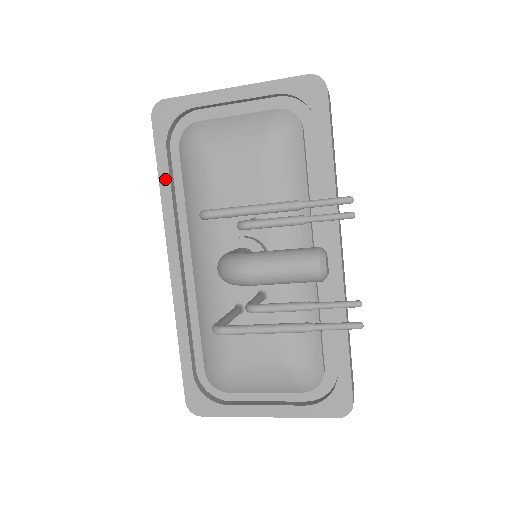
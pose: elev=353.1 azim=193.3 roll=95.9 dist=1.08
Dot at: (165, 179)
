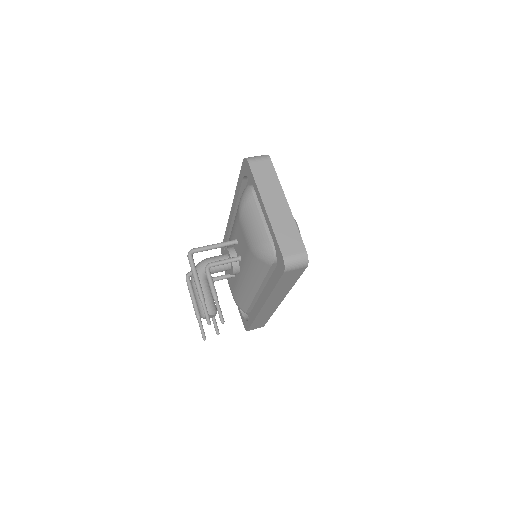
Dot at: (238, 188)
